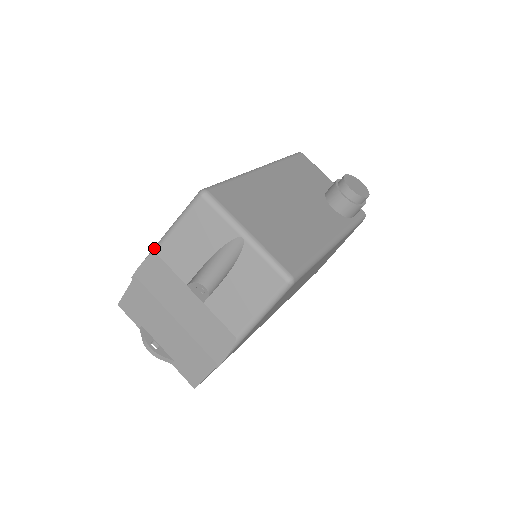
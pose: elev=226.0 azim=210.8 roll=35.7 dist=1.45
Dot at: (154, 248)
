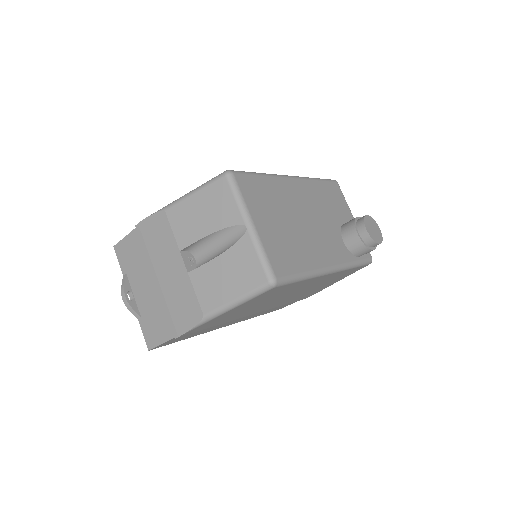
Dot at: (165, 206)
